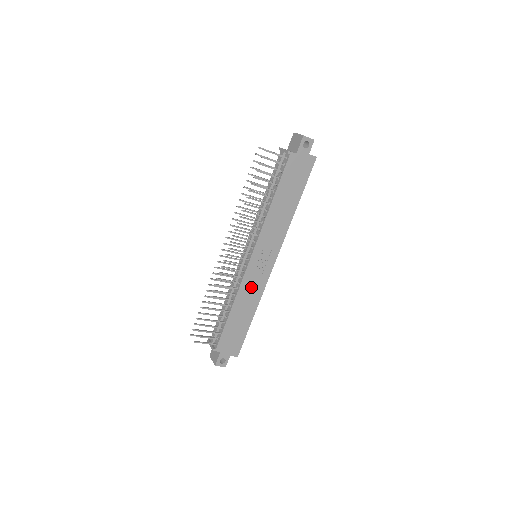
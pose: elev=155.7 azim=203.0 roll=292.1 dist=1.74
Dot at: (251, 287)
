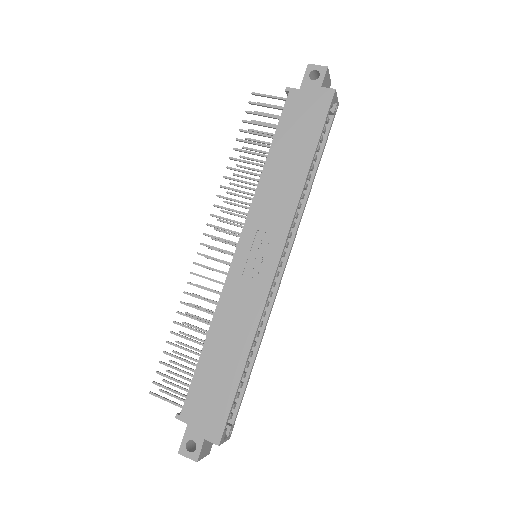
Dot at: (239, 302)
